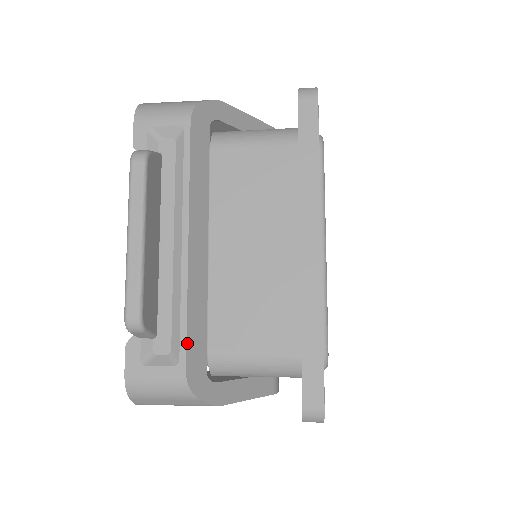
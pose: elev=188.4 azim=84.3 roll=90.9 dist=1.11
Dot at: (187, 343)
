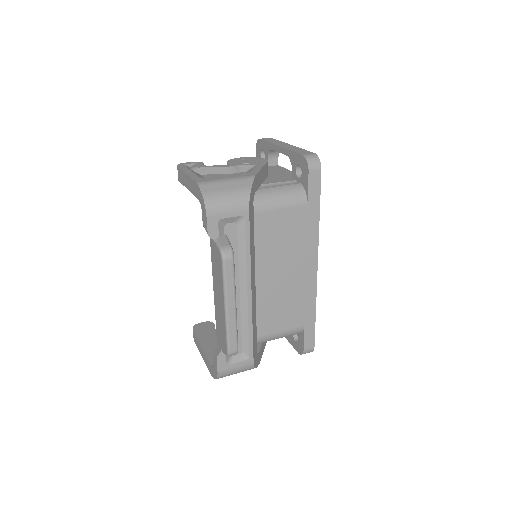
Dot at: (253, 346)
